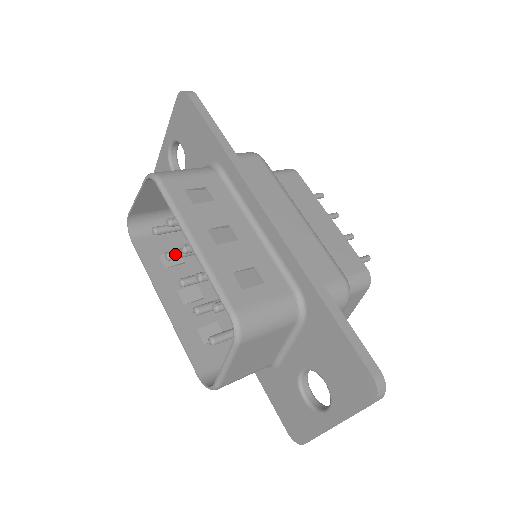
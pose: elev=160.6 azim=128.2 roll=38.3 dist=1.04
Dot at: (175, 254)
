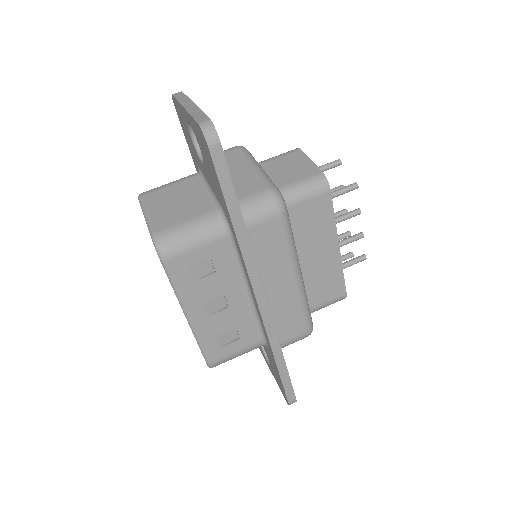
Dot at: occluded
